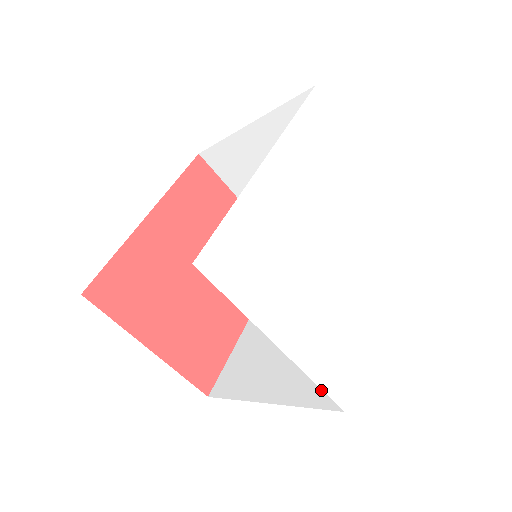
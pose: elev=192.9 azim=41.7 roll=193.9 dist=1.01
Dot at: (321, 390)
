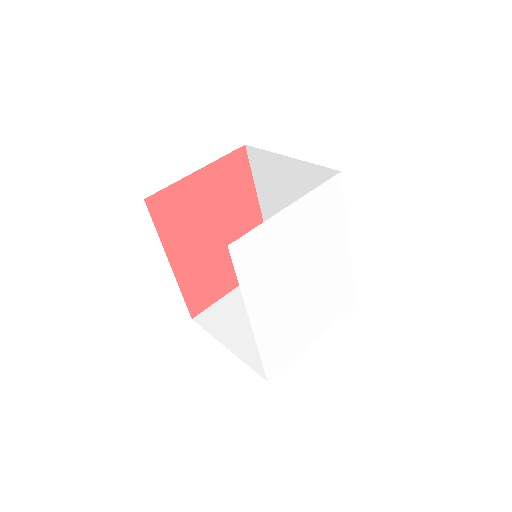
Dot at: occluded
